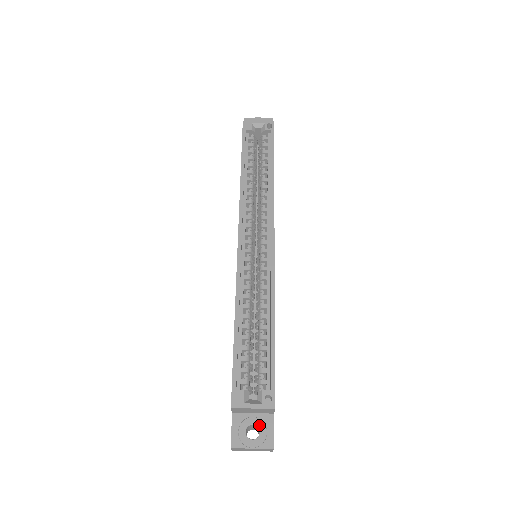
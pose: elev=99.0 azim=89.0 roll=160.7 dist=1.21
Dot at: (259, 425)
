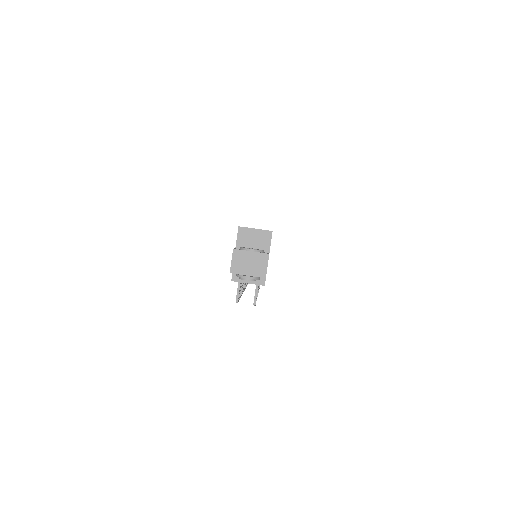
Dot at: occluded
